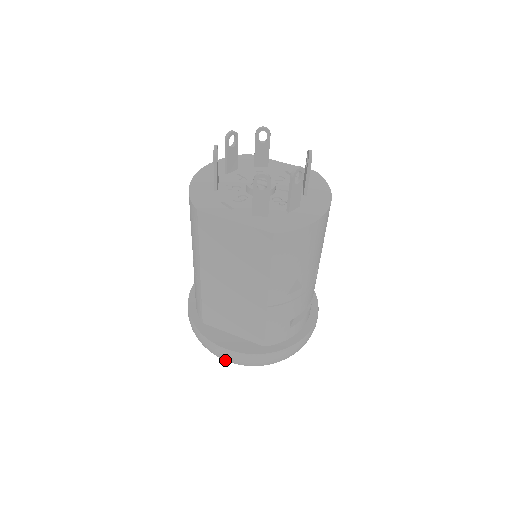
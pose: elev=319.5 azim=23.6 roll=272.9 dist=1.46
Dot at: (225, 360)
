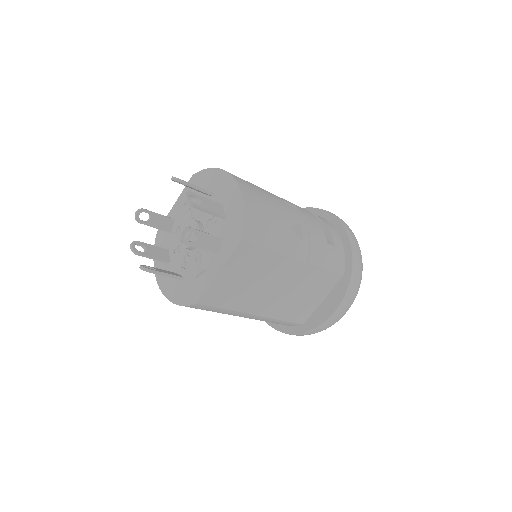
Dot at: occluded
